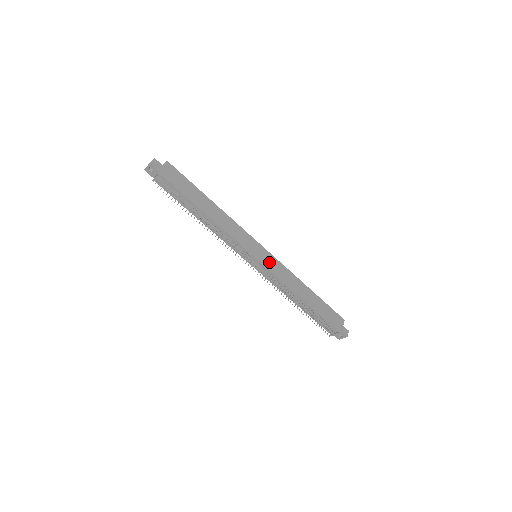
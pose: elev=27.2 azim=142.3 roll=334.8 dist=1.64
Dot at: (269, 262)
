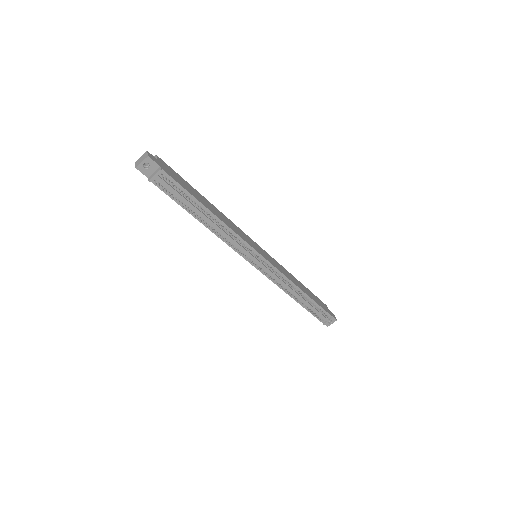
Dot at: (270, 259)
